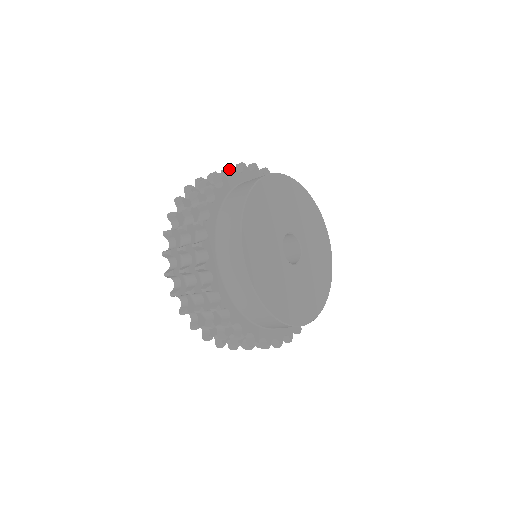
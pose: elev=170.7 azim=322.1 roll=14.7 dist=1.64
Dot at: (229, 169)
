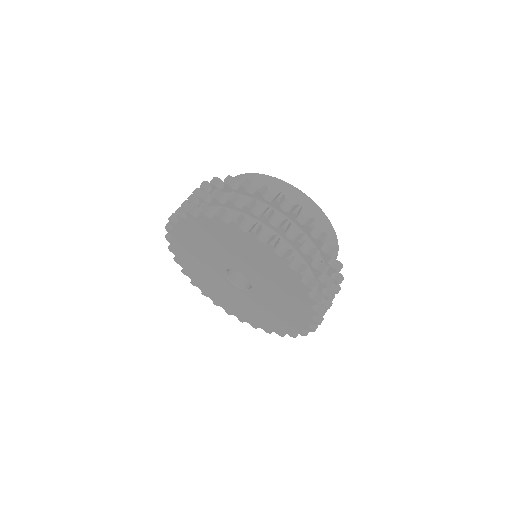
Dot at: occluded
